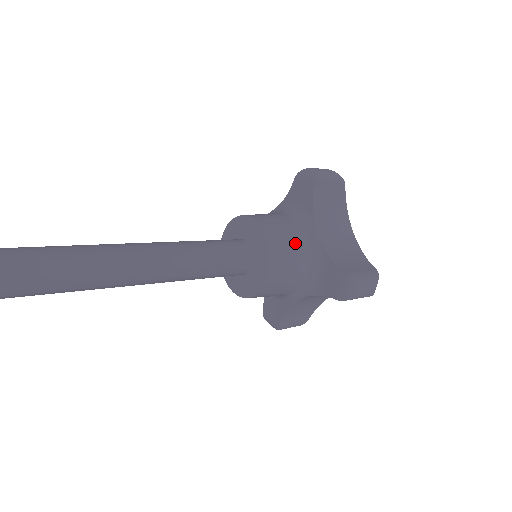
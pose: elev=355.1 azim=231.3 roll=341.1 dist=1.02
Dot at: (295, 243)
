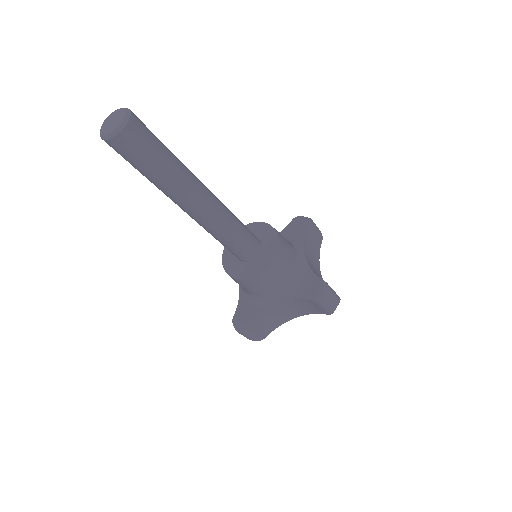
Dot at: (291, 252)
